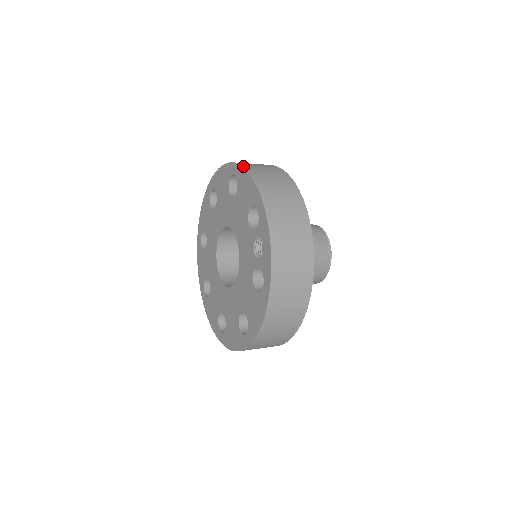
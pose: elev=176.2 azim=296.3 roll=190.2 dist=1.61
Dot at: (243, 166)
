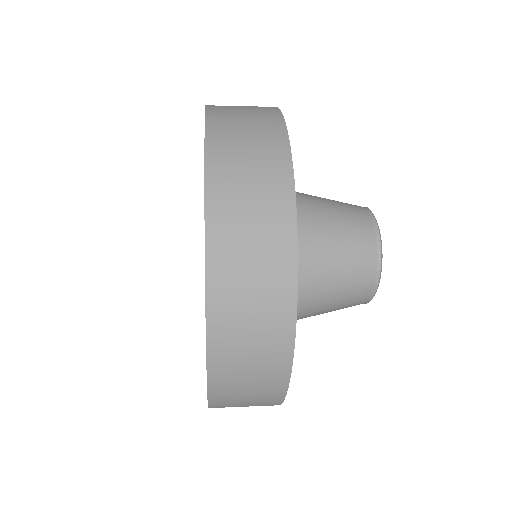
Dot at: (206, 107)
